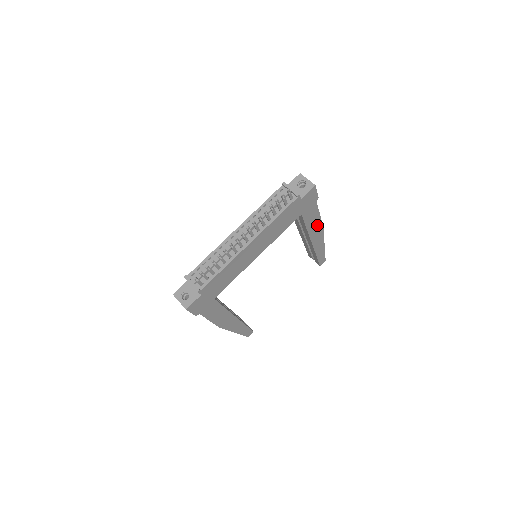
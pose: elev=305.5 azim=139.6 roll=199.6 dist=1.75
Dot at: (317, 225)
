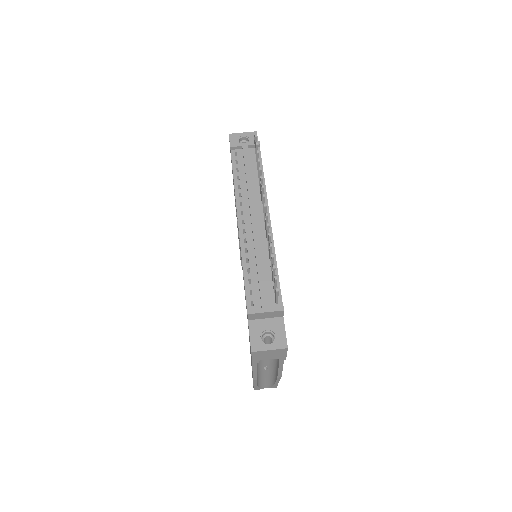
Dot at: occluded
